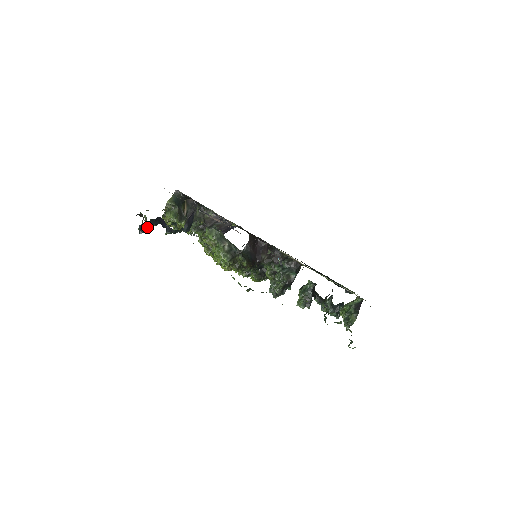
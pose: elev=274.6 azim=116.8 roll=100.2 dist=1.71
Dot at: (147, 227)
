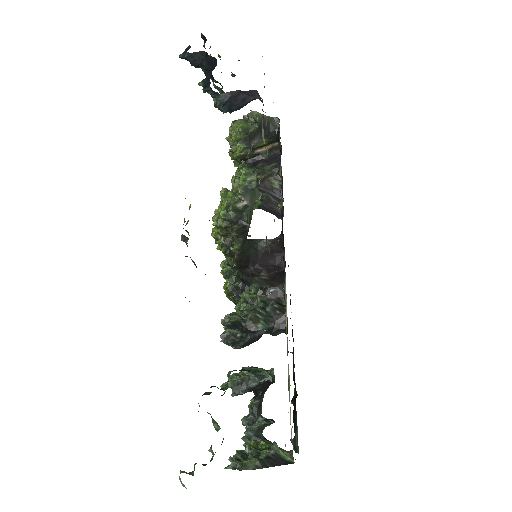
Dot at: (194, 57)
